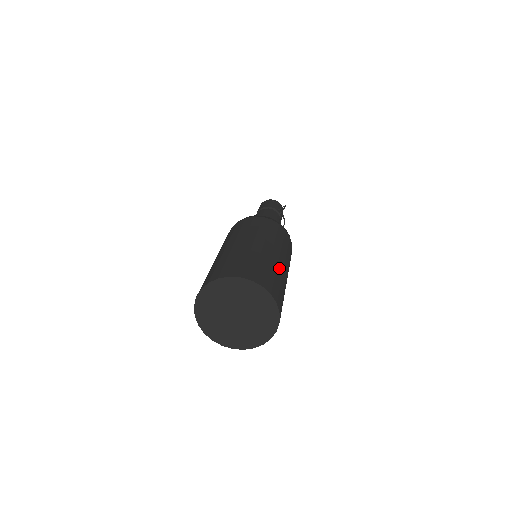
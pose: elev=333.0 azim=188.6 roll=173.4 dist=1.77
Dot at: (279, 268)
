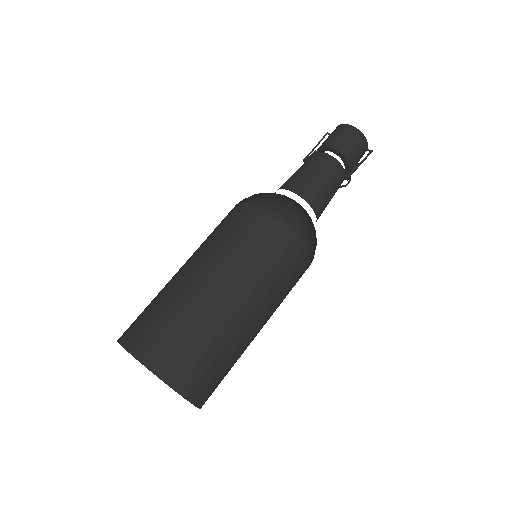
Dot at: (242, 343)
